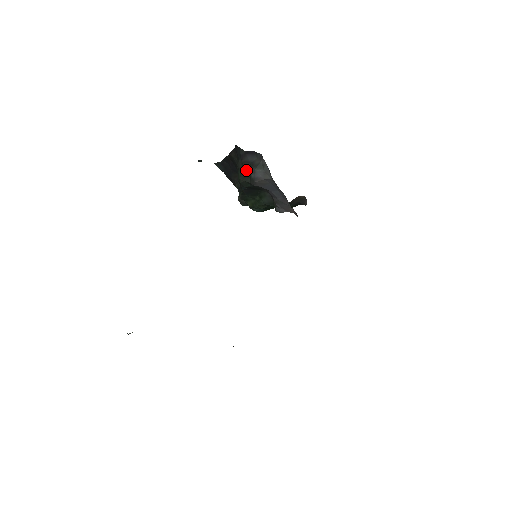
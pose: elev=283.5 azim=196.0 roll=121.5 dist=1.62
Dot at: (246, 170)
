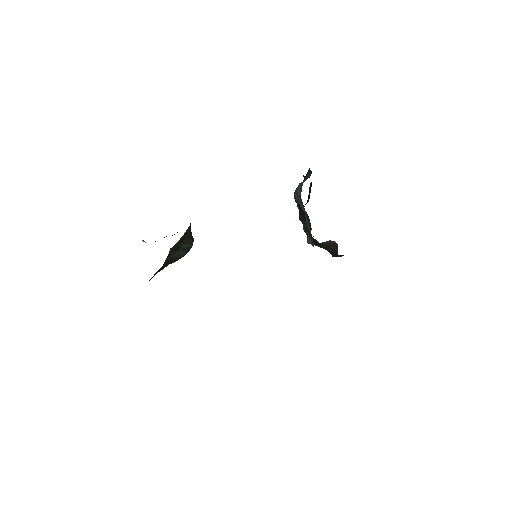
Dot at: occluded
